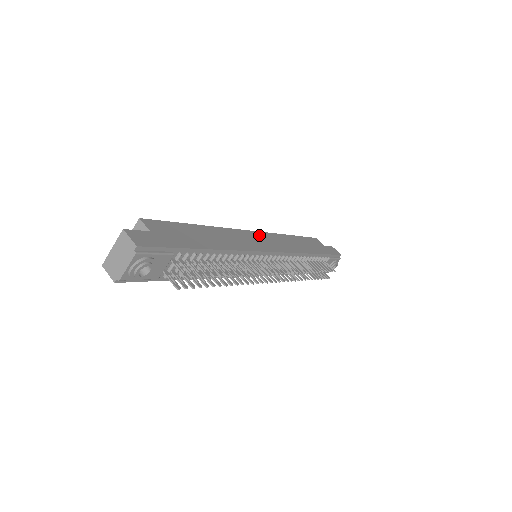
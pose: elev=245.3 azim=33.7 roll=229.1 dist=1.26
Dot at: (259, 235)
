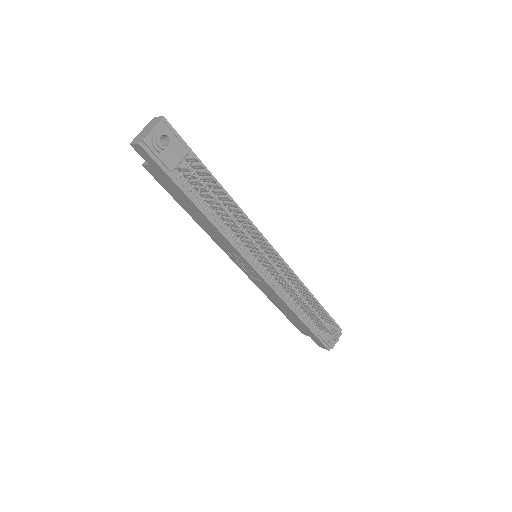
Dot at: occluded
